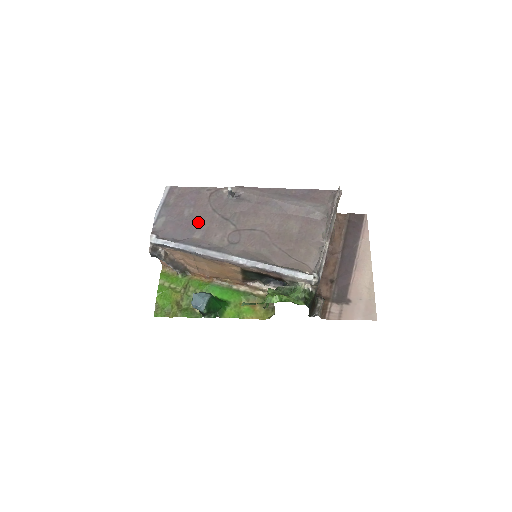
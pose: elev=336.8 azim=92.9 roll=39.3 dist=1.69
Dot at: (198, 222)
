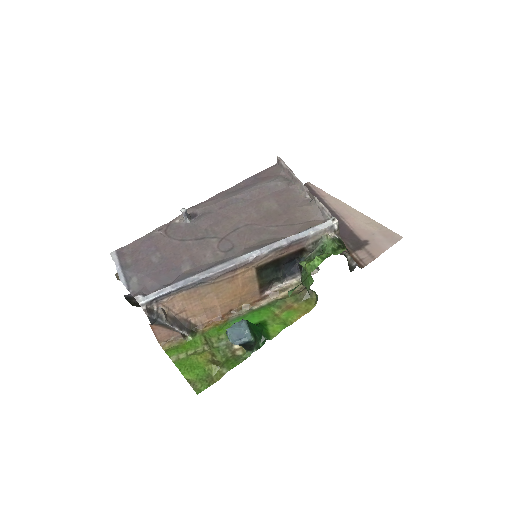
Dot at: (175, 258)
